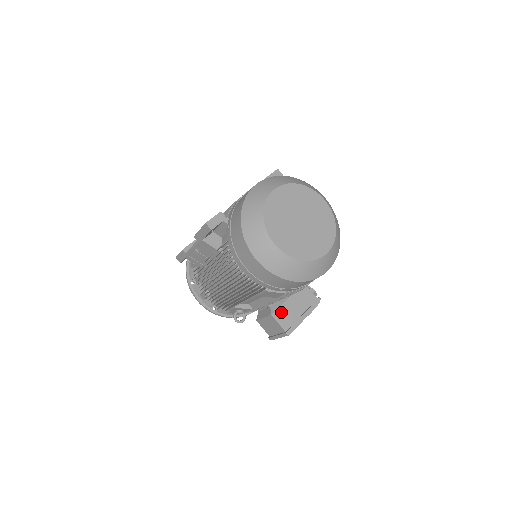
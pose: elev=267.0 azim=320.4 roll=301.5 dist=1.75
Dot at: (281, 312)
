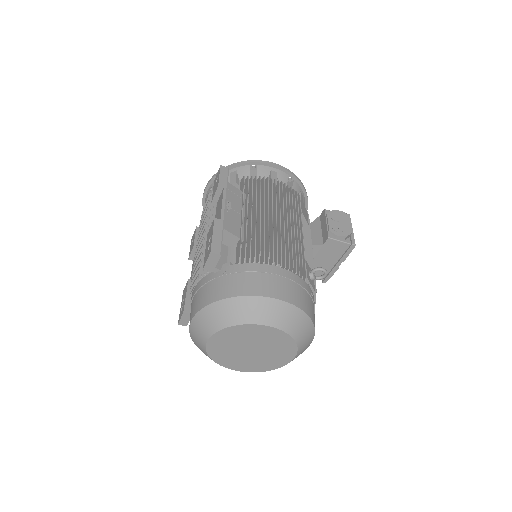
Dot at: occluded
